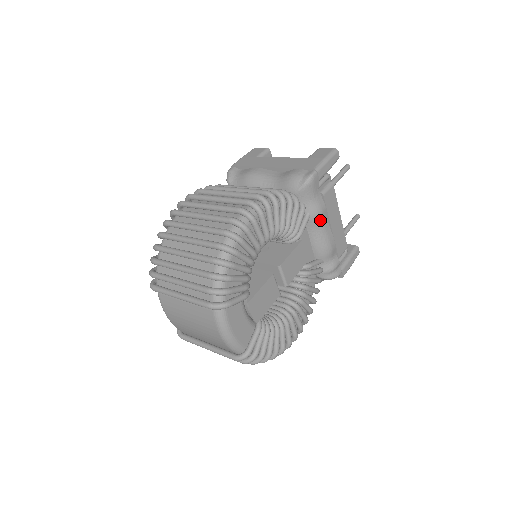
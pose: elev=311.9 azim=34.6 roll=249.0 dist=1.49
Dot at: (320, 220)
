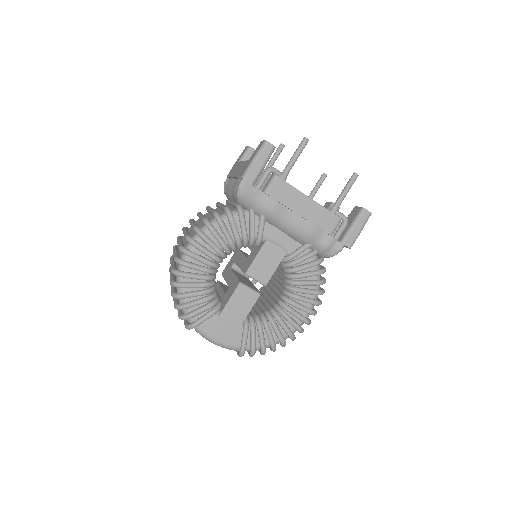
Dot at: (277, 215)
